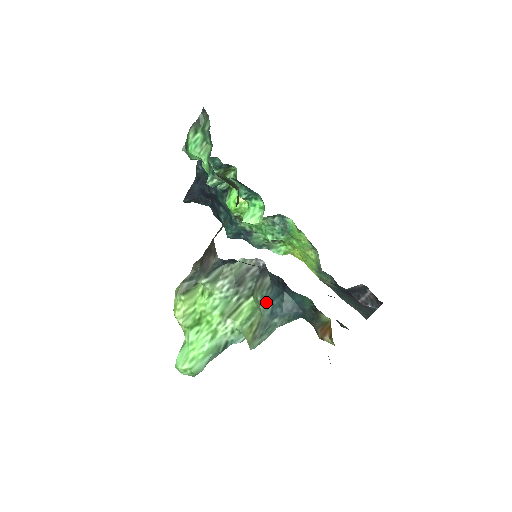
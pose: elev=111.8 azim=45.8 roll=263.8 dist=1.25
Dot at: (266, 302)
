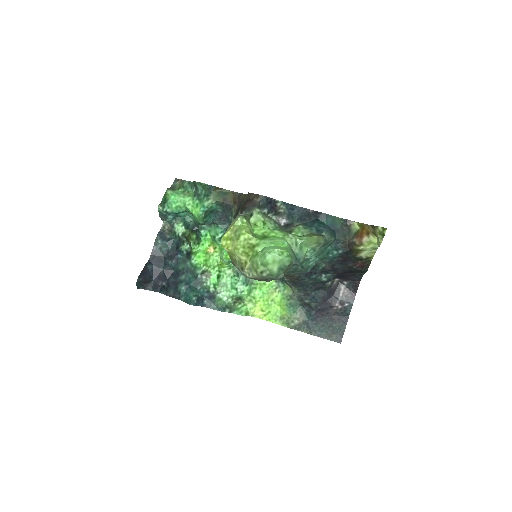
Dot at: (309, 226)
